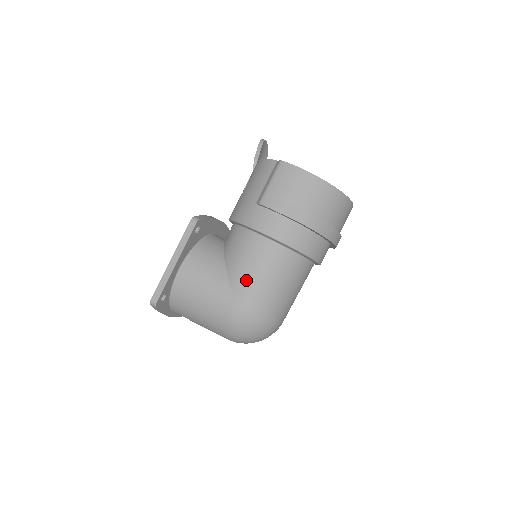
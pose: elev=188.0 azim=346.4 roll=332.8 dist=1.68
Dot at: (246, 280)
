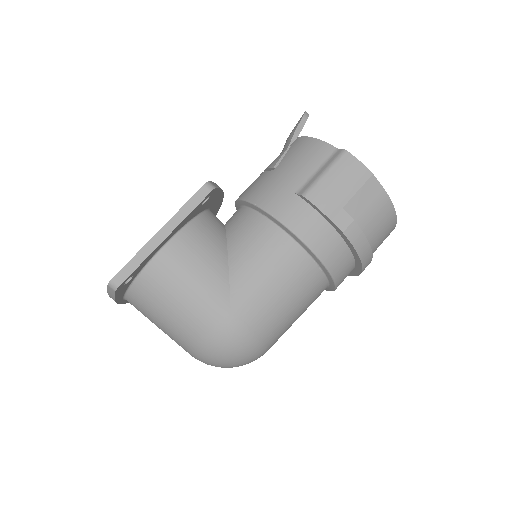
Dot at: (254, 290)
